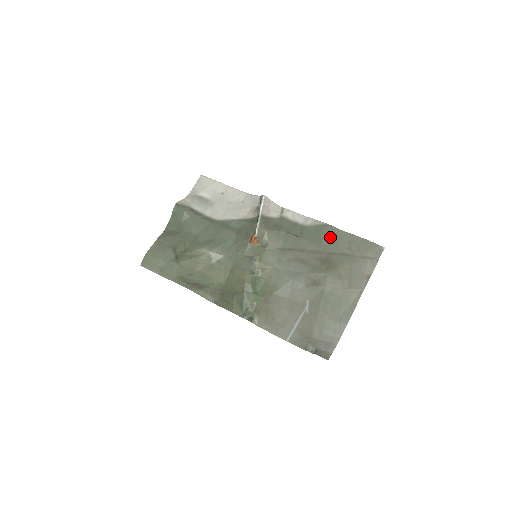
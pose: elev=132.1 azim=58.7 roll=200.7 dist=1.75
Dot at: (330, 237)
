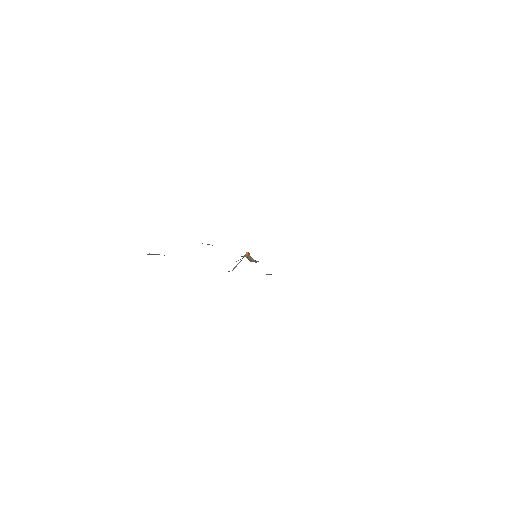
Dot at: occluded
